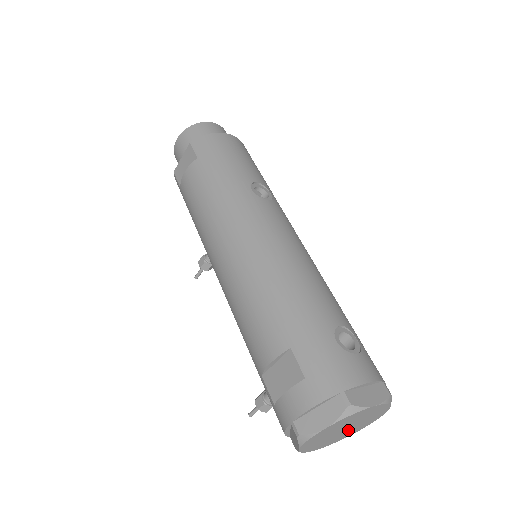
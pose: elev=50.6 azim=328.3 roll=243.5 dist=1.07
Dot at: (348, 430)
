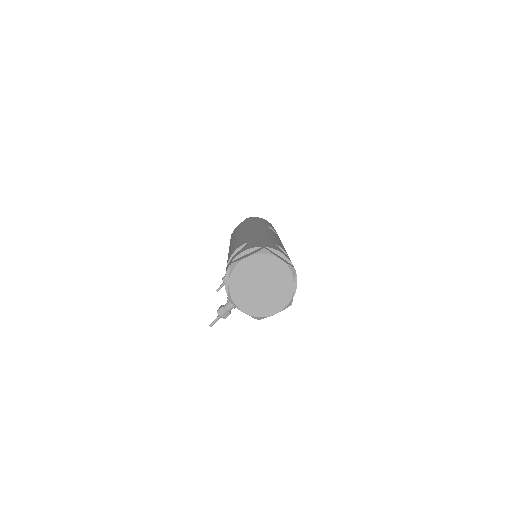
Dot at: (264, 296)
